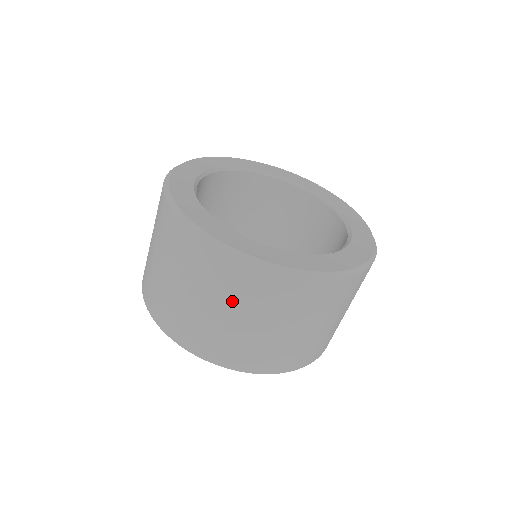
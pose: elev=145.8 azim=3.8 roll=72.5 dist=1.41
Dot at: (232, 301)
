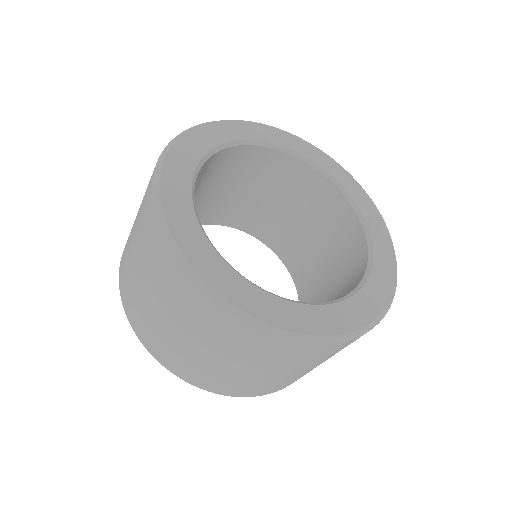
Dot at: (141, 249)
